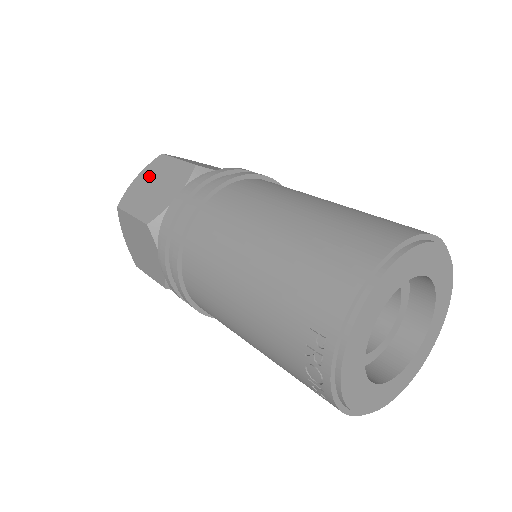
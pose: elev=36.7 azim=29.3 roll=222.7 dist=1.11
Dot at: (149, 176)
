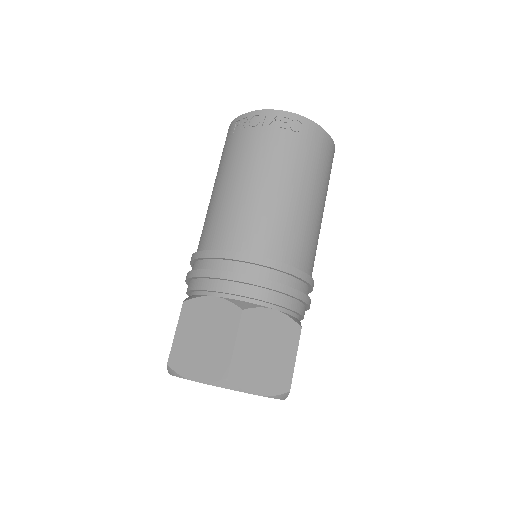
Dot at: occluded
